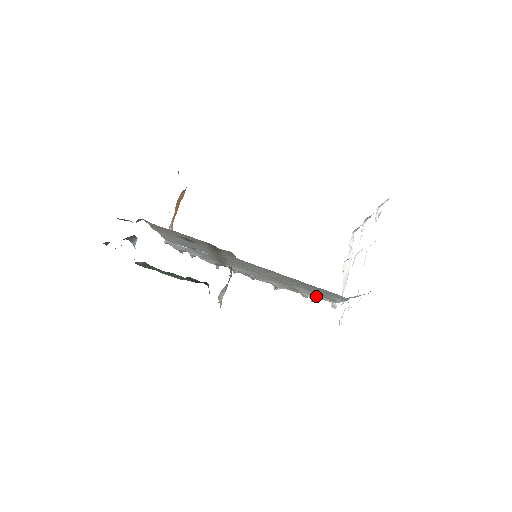
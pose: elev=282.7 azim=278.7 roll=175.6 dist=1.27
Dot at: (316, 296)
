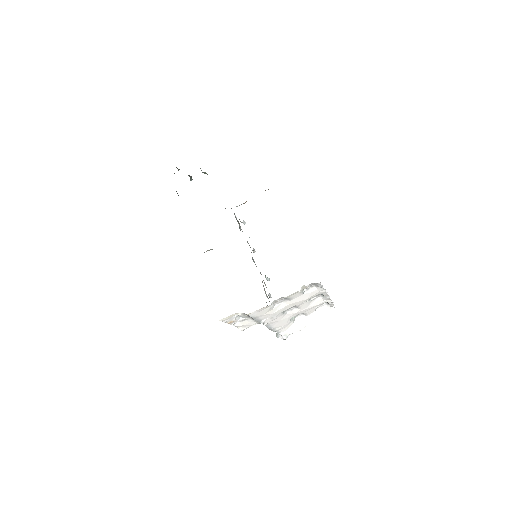
Dot at: occluded
